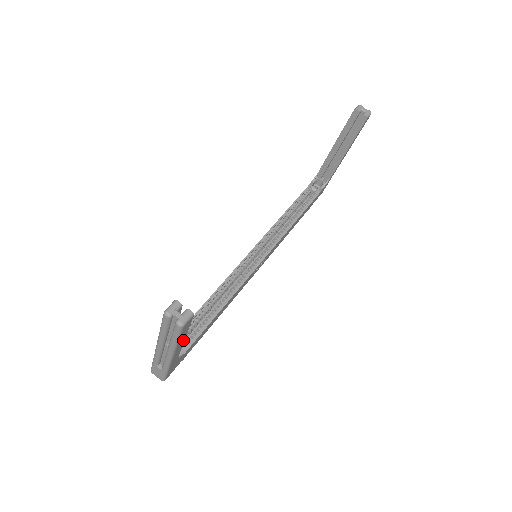
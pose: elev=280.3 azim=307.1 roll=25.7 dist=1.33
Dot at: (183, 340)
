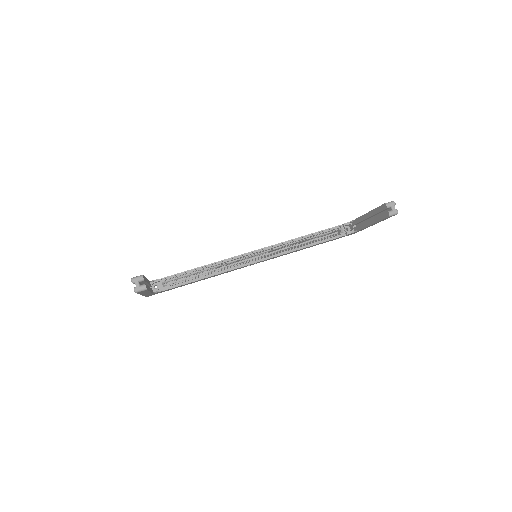
Dot at: (148, 292)
